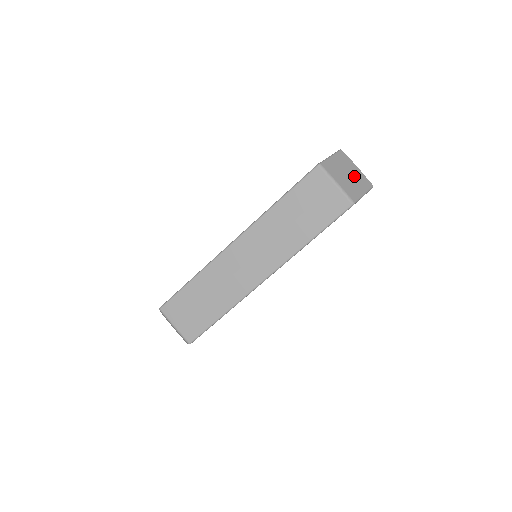
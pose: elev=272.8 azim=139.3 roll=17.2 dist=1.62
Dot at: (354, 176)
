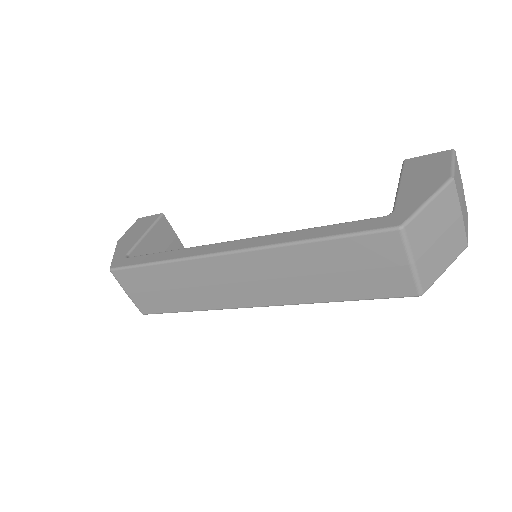
Dot at: (448, 237)
